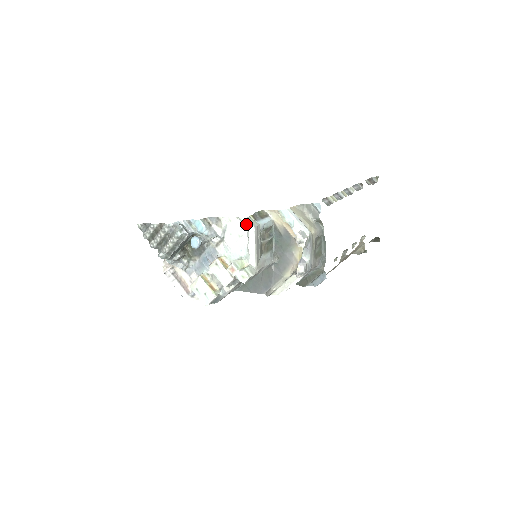
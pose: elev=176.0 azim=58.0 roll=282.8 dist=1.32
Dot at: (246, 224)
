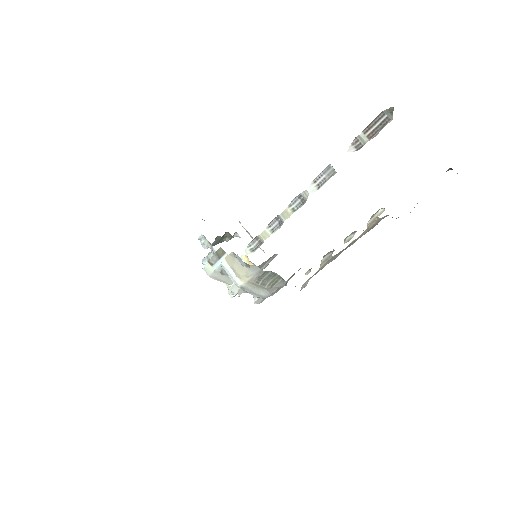
Dot at: (207, 270)
